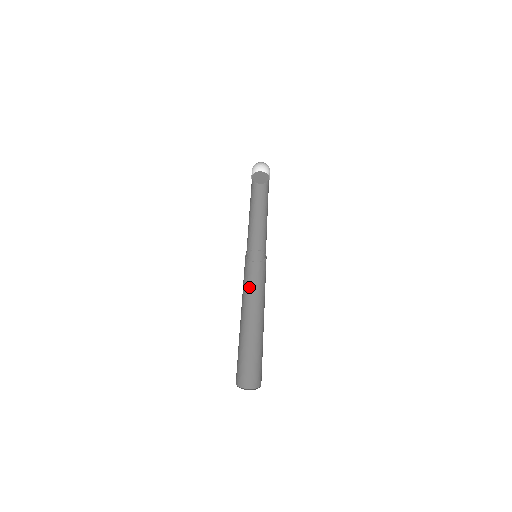
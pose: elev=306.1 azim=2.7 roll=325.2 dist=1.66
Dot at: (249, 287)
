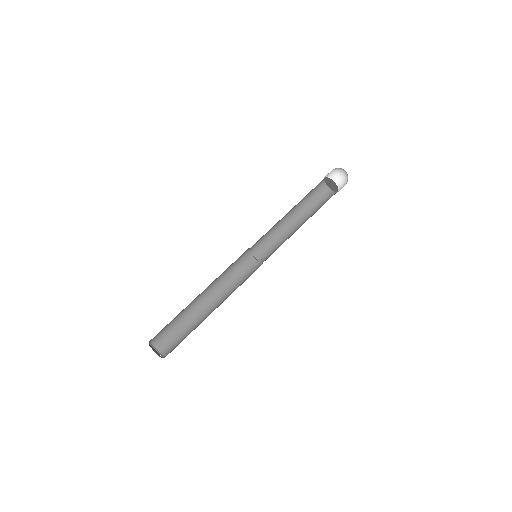
Dot at: (228, 273)
